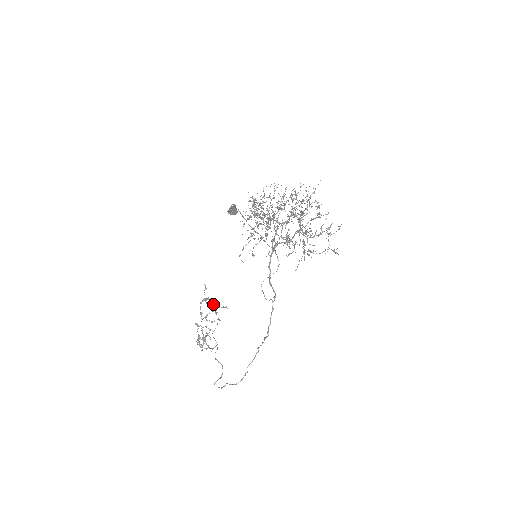
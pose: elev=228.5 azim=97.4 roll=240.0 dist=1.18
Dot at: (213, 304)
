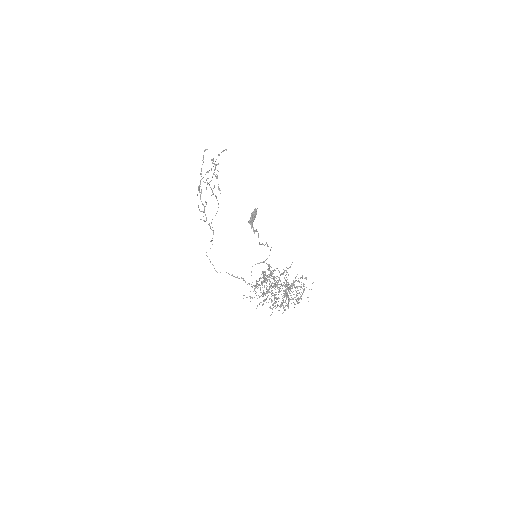
Dot at: occluded
